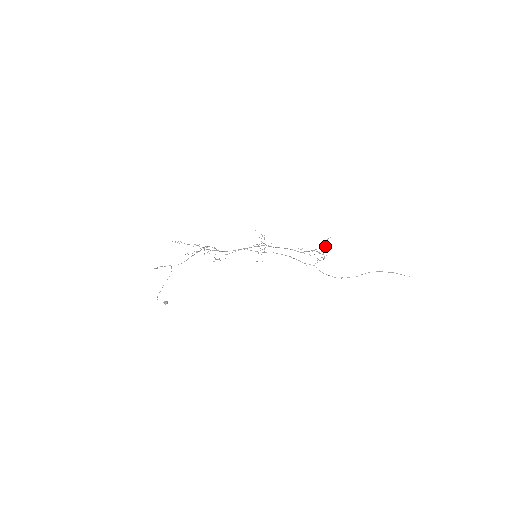
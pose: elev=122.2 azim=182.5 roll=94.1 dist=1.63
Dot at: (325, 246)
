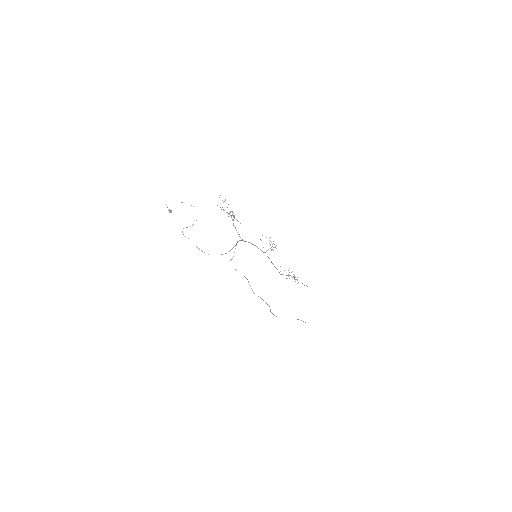
Dot at: occluded
